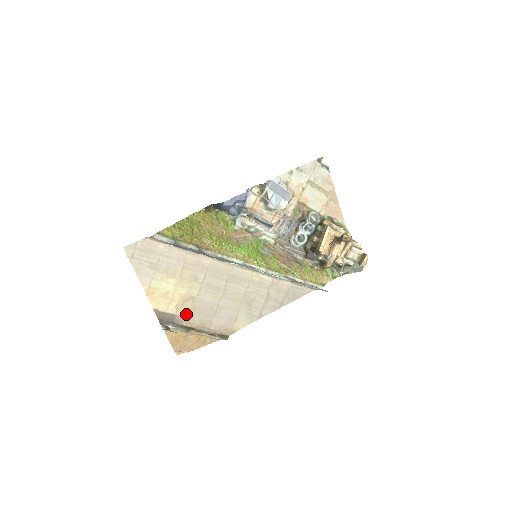
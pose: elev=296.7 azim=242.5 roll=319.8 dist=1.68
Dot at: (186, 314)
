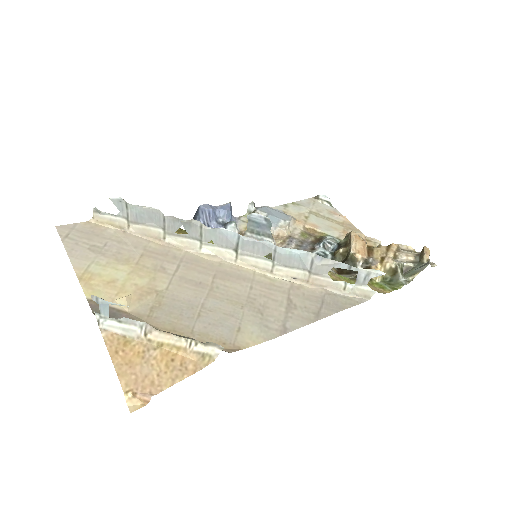
Dot at: (145, 313)
